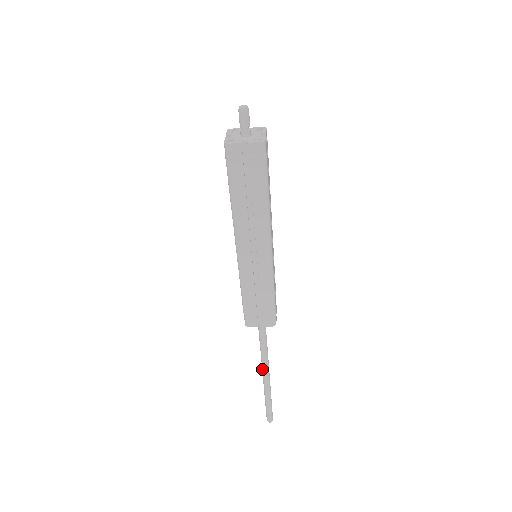
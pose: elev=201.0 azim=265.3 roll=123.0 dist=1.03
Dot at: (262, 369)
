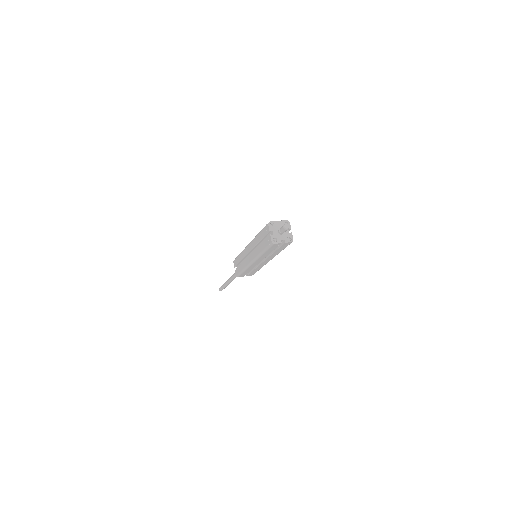
Dot at: (230, 280)
